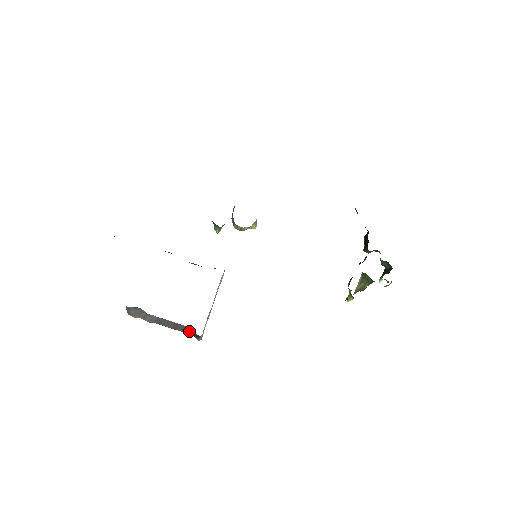
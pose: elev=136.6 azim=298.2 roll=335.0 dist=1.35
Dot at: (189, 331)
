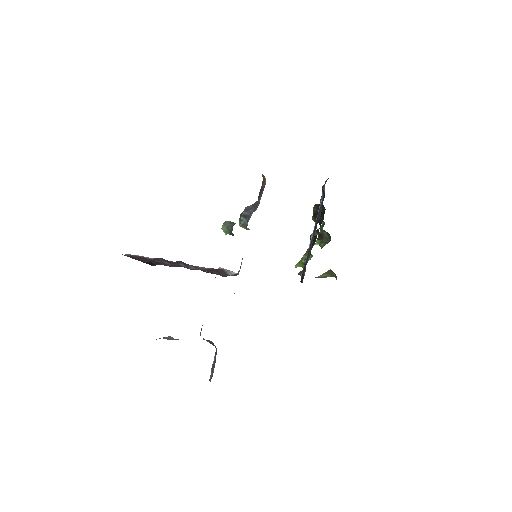
Dot at: occluded
